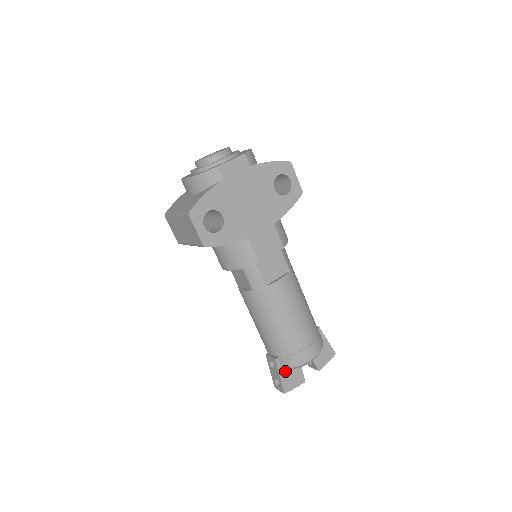
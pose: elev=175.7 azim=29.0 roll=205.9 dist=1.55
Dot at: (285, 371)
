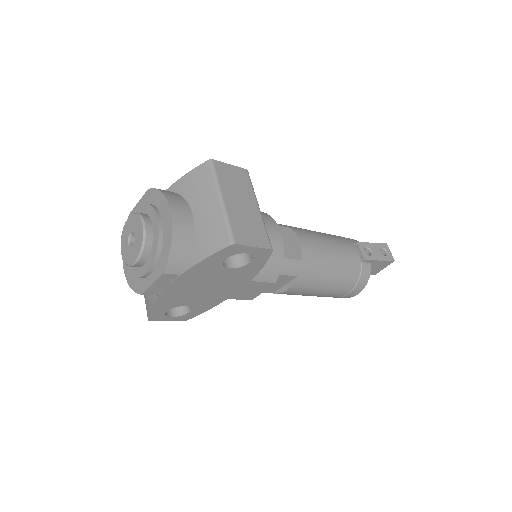
Dot at: occluded
